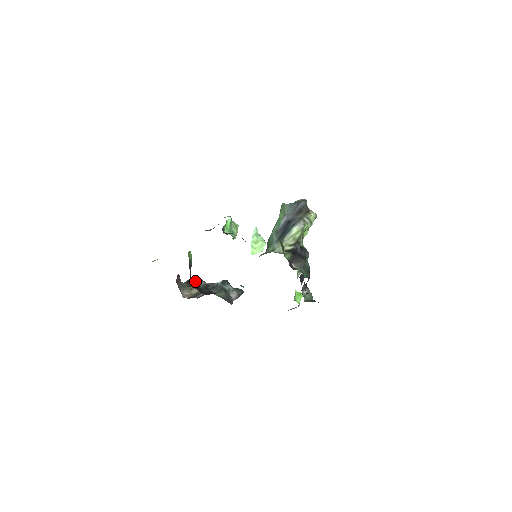
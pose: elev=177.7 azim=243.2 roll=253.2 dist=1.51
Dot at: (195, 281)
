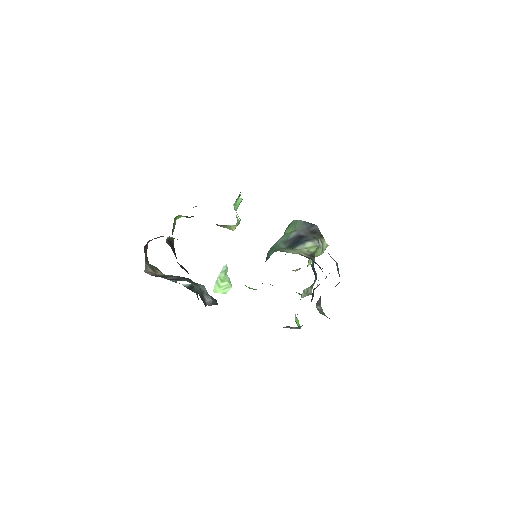
Dot at: occluded
